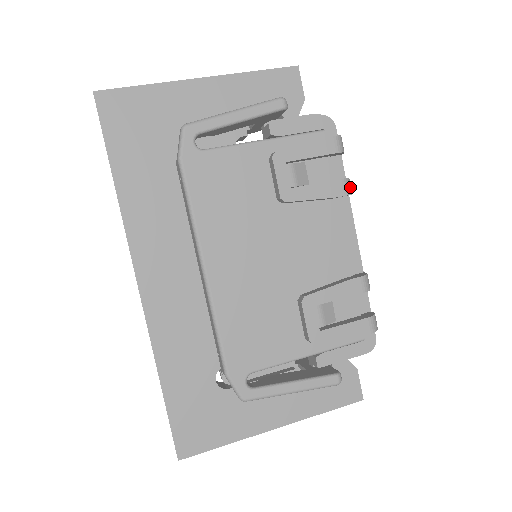
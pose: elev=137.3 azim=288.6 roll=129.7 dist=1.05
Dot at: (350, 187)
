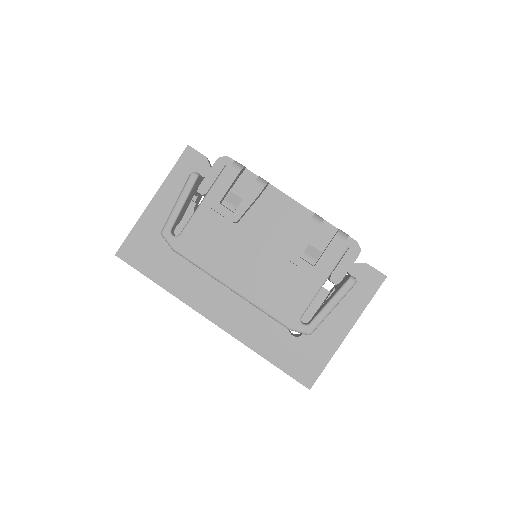
Dot at: (263, 181)
